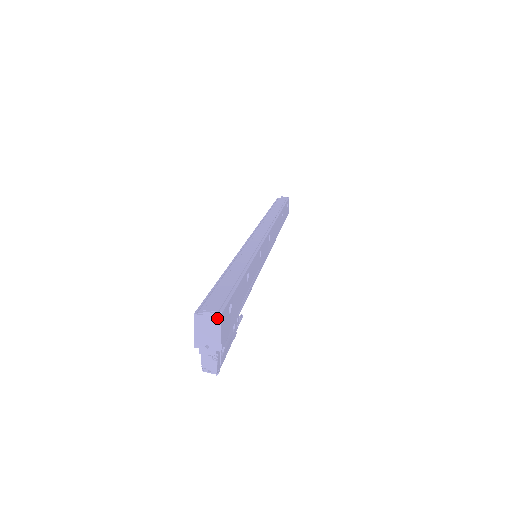
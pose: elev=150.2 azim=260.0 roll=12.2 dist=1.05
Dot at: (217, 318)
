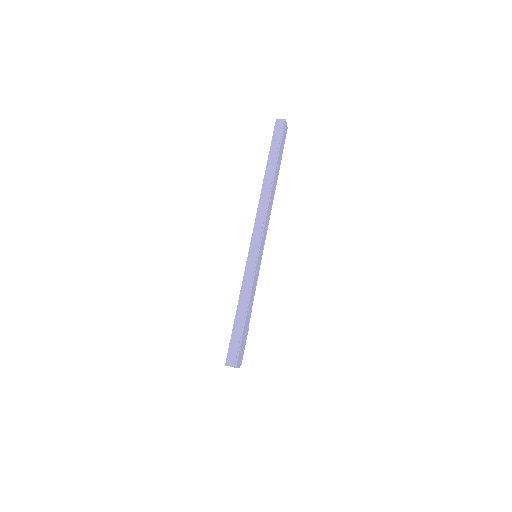
Dot at: (235, 367)
